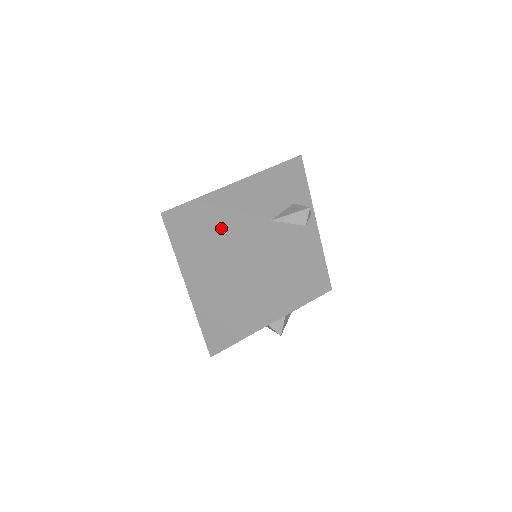
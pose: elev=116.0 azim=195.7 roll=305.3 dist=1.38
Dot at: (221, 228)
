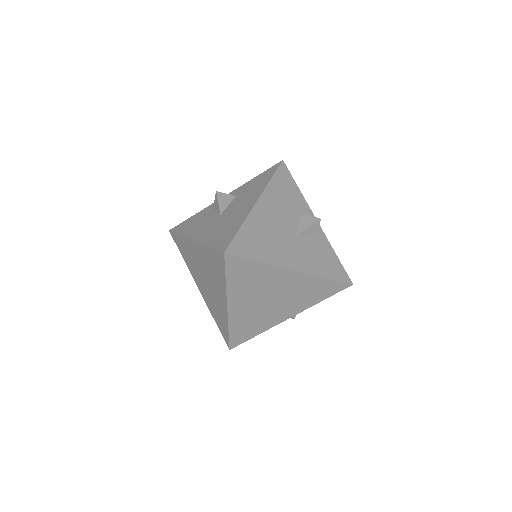
Dot at: (271, 254)
